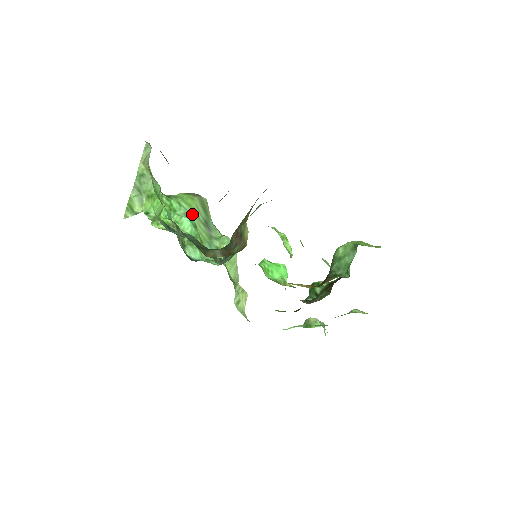
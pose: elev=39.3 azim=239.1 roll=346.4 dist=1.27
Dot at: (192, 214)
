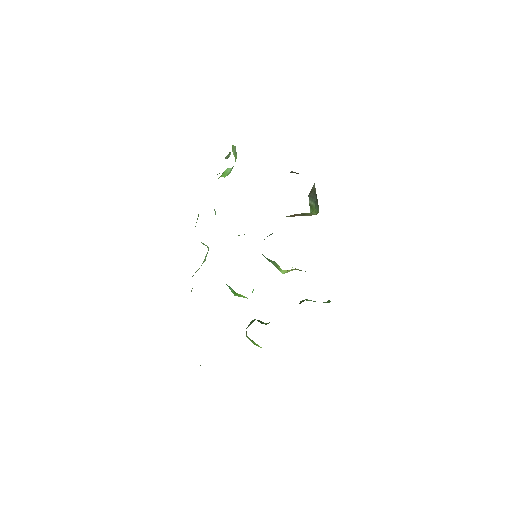
Dot at: occluded
